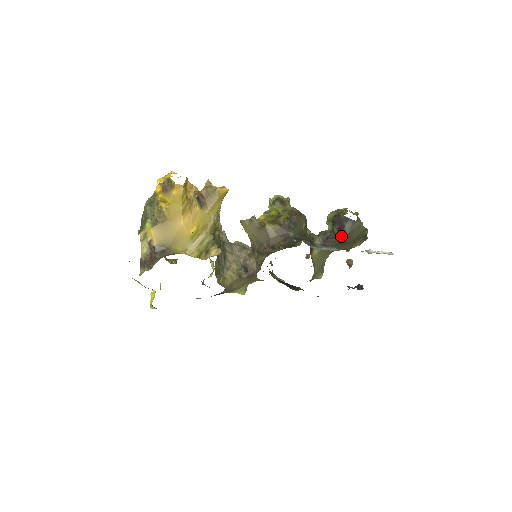
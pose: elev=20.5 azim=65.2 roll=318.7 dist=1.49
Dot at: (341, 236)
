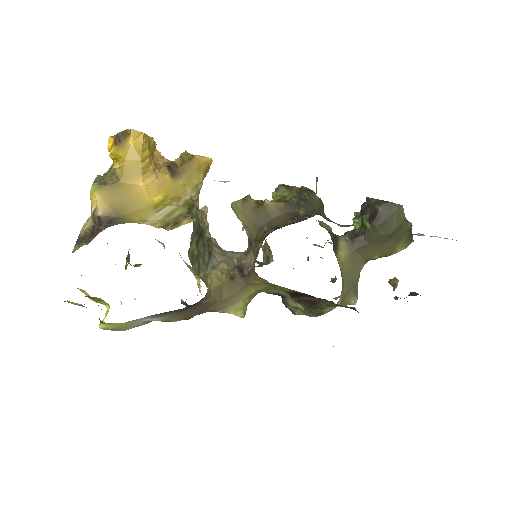
Dot at: (375, 226)
